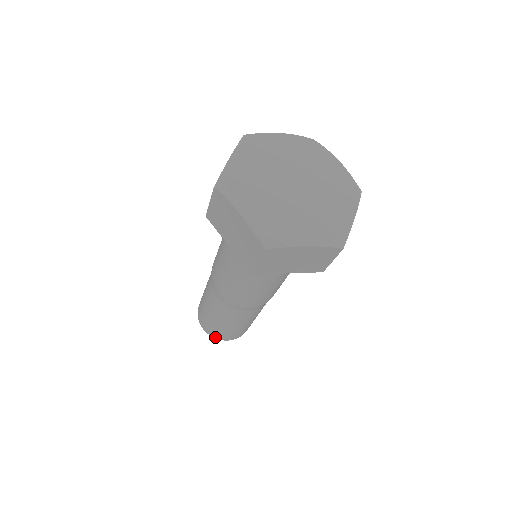
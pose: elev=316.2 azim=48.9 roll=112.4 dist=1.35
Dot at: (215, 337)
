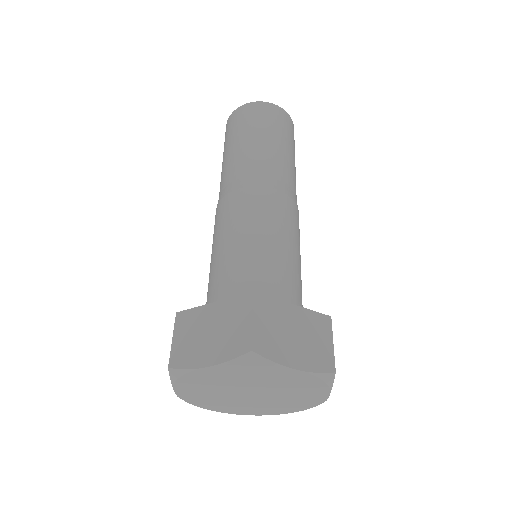
Dot at: occluded
